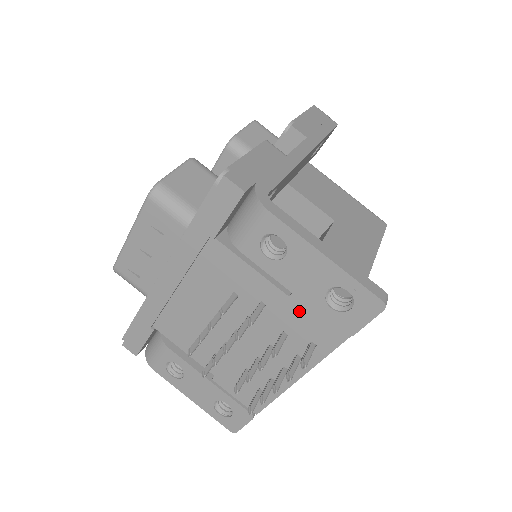
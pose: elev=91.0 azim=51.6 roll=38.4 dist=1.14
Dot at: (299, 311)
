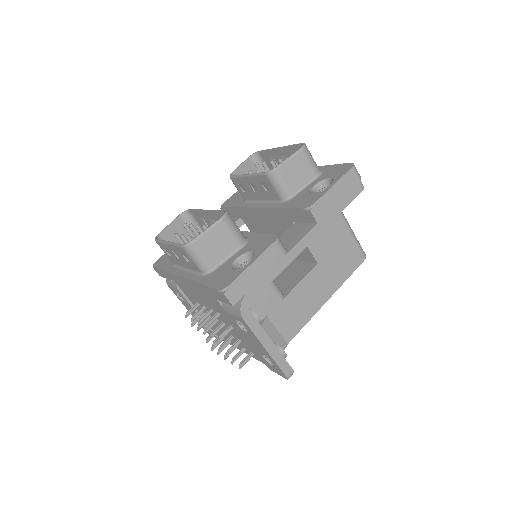
Dot at: (249, 344)
